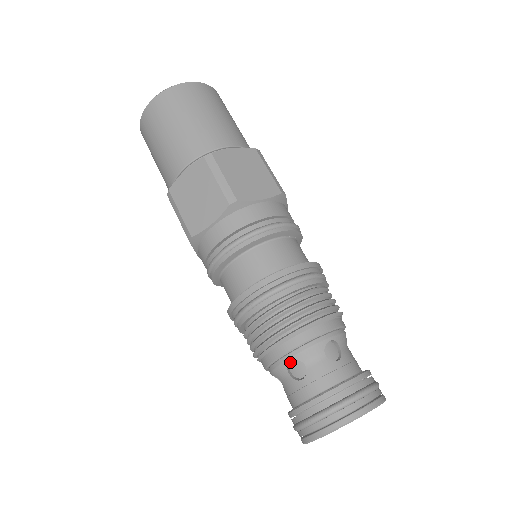
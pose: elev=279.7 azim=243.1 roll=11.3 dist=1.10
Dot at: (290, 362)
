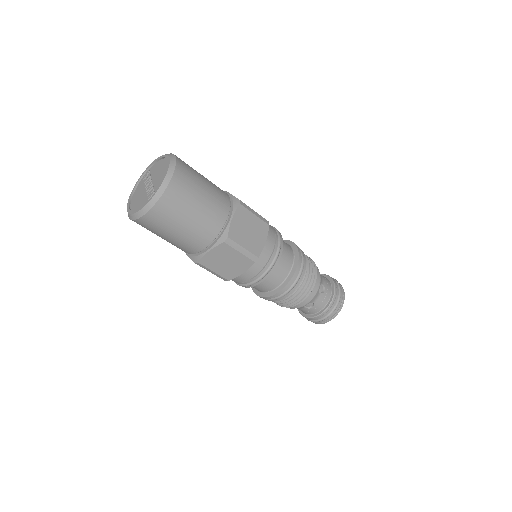
Dot at: occluded
